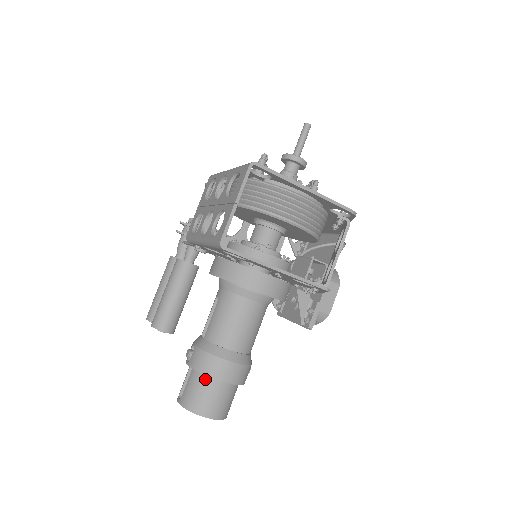
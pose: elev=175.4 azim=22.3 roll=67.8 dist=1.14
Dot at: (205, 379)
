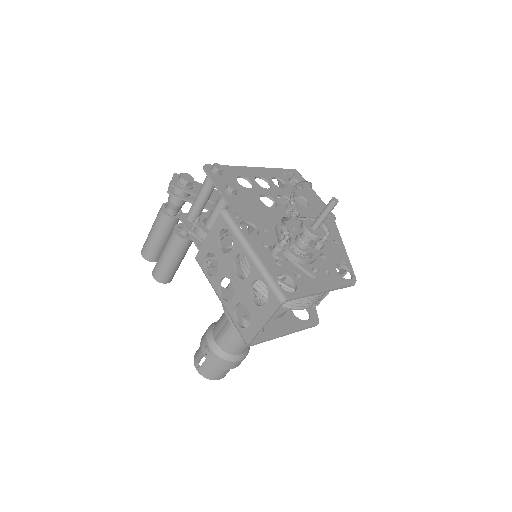
Dot at: (218, 367)
